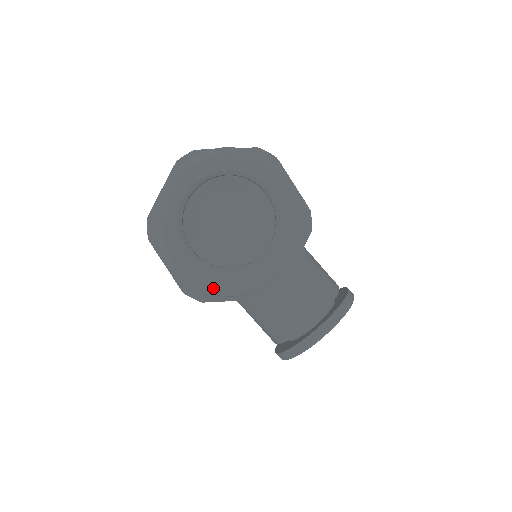
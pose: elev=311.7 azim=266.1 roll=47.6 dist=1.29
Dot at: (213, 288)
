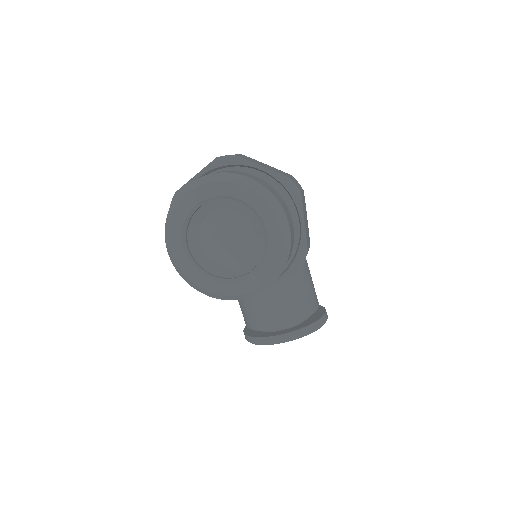
Dot at: (191, 282)
